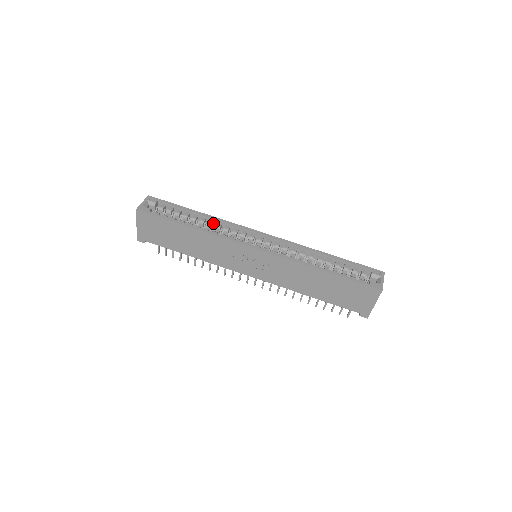
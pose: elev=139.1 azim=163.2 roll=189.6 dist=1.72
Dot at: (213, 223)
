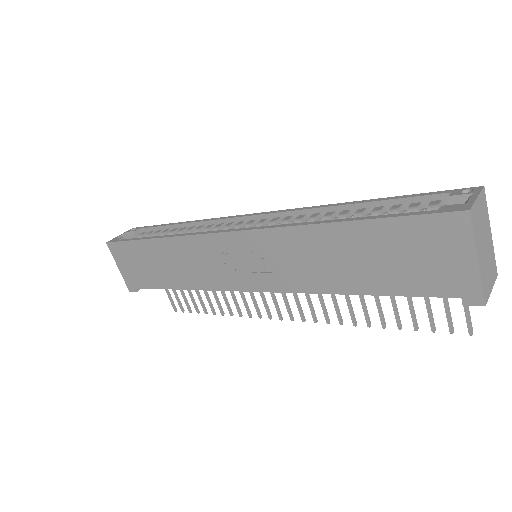
Dot at: occluded
